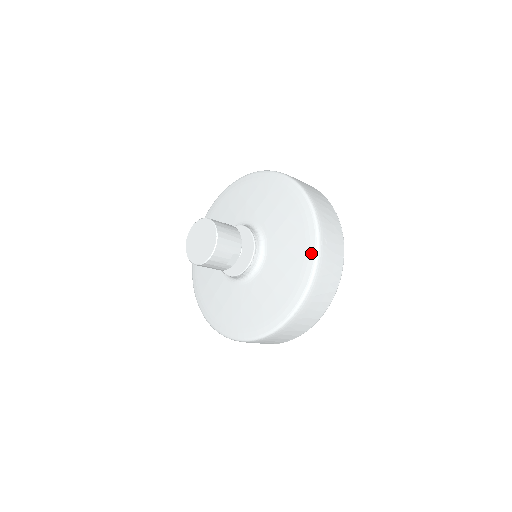
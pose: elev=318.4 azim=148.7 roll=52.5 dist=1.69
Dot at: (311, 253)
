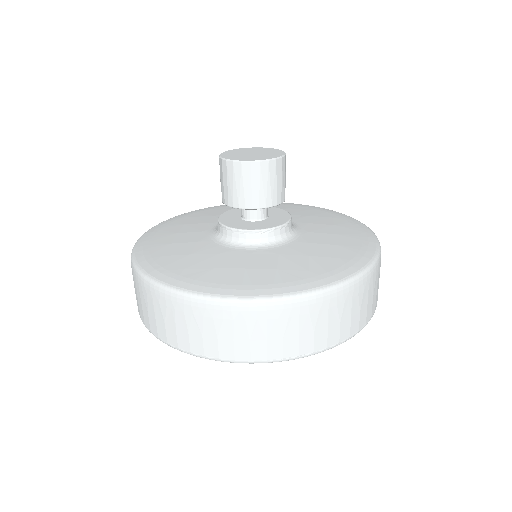
Dot at: (340, 214)
